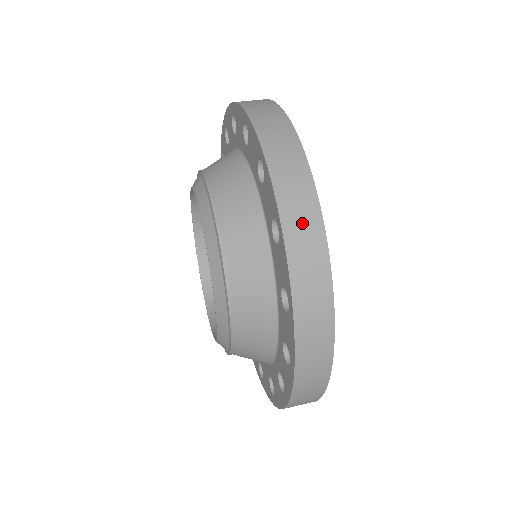
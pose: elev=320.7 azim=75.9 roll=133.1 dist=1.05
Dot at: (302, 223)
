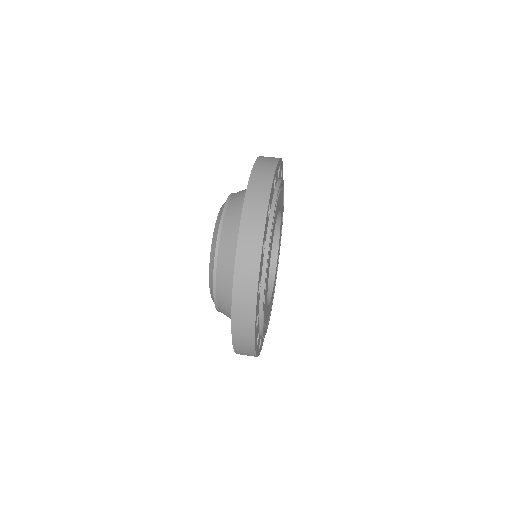
Dot at: (243, 330)
